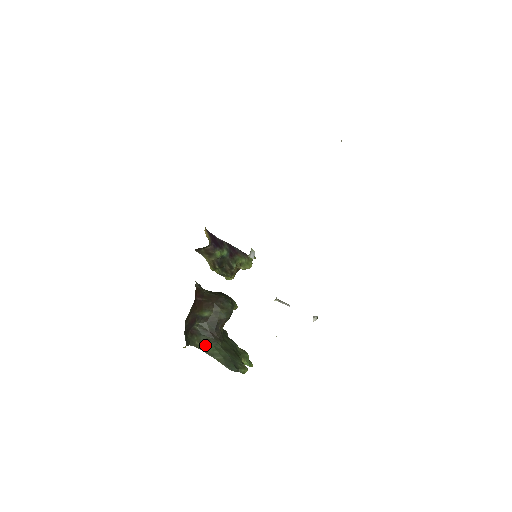
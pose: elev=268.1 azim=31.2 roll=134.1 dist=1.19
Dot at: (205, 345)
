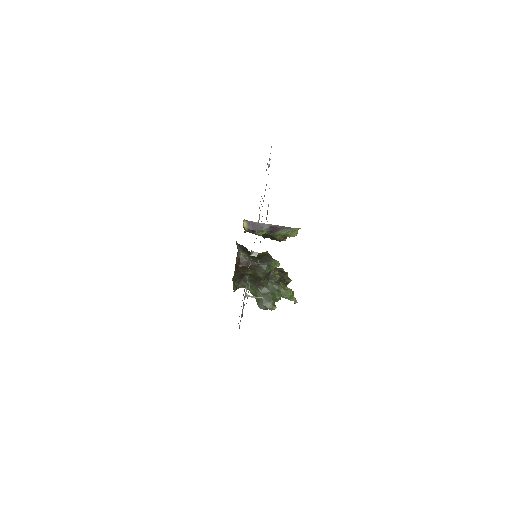
Dot at: (251, 289)
